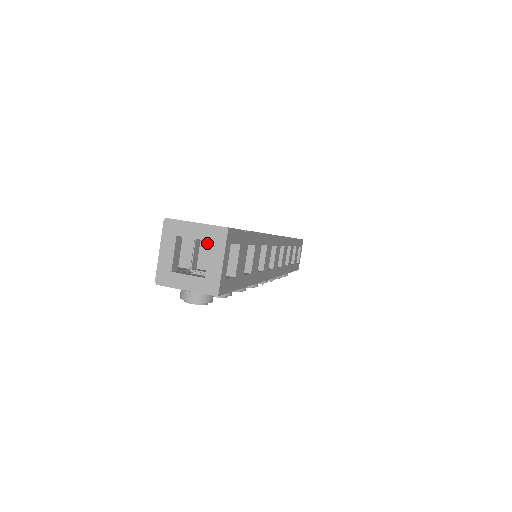
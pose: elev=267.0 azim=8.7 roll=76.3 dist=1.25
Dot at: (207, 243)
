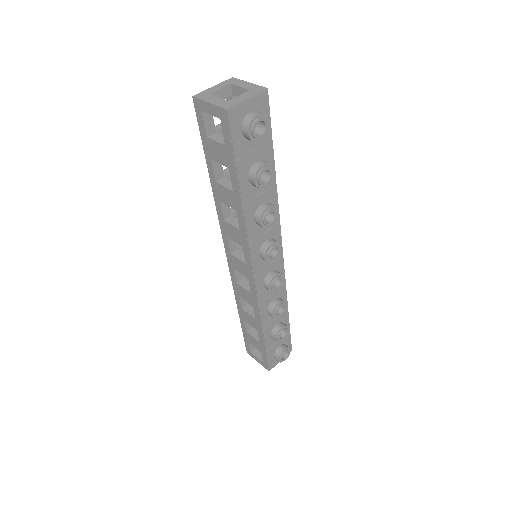
Dot at: occluded
